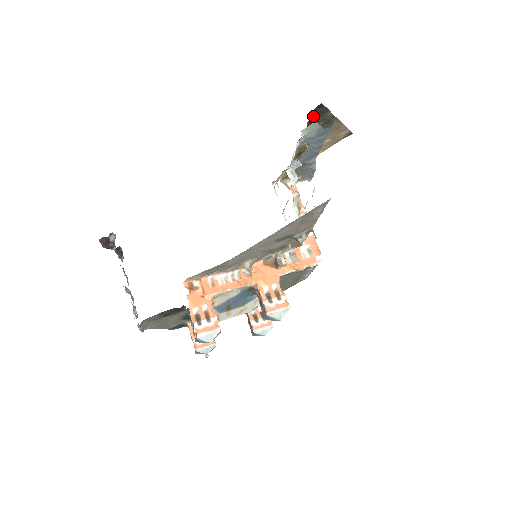
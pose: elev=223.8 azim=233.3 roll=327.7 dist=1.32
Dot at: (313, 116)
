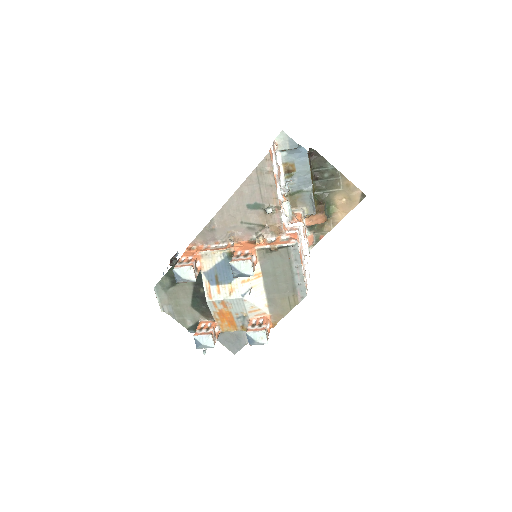
Dot at: (315, 165)
